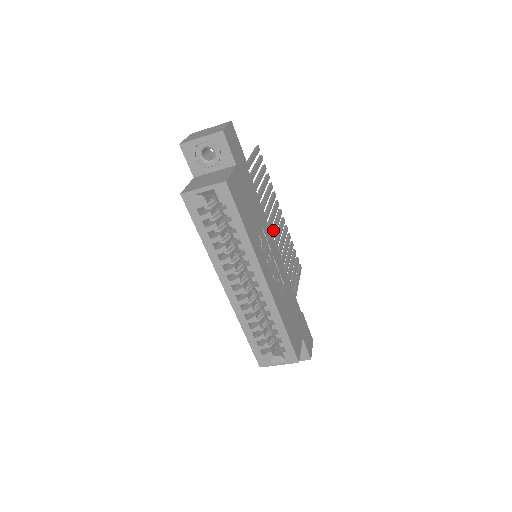
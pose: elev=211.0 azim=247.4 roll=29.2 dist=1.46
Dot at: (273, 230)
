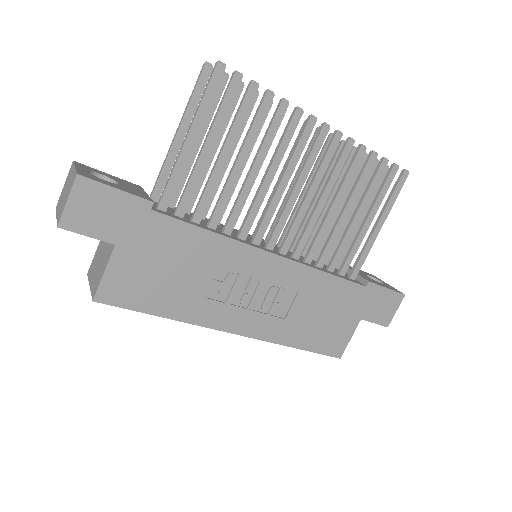
Dot at: (286, 202)
